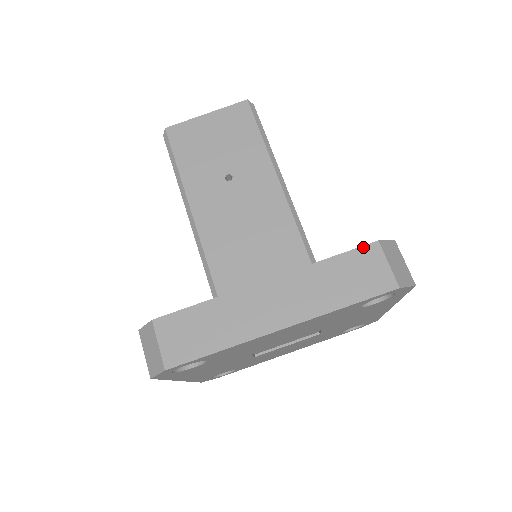
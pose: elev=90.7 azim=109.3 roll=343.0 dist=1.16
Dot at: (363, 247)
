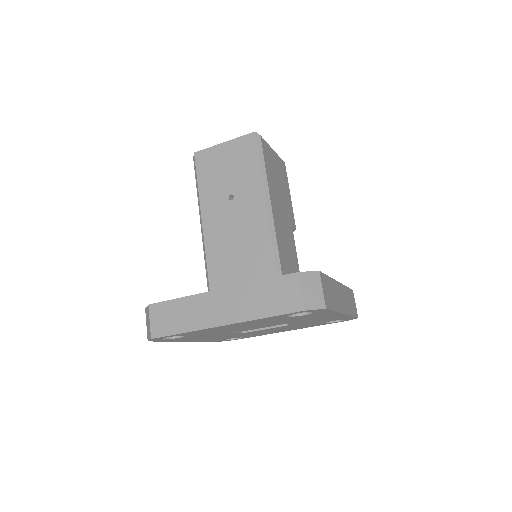
Dot at: (287, 275)
